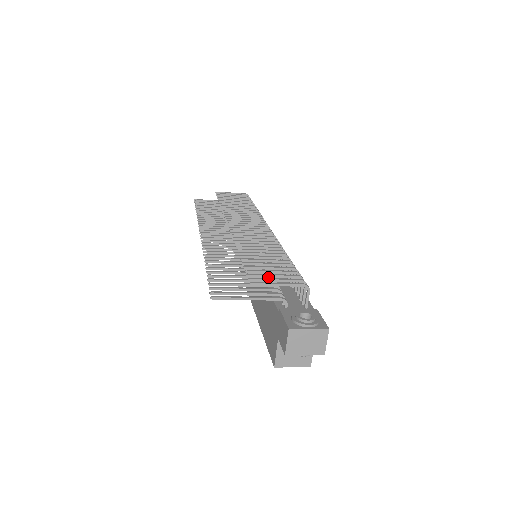
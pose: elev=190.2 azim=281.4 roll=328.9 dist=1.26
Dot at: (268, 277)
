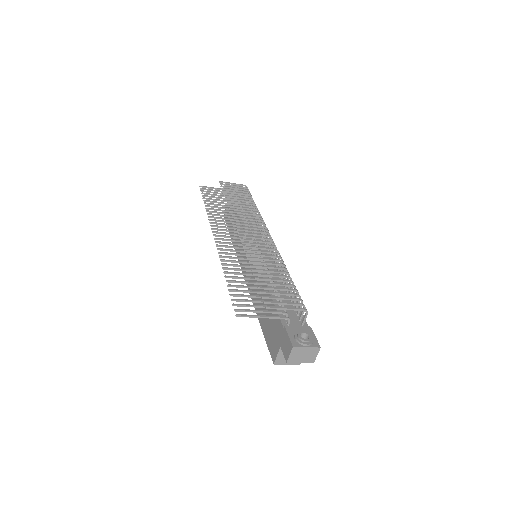
Dot at: occluded
